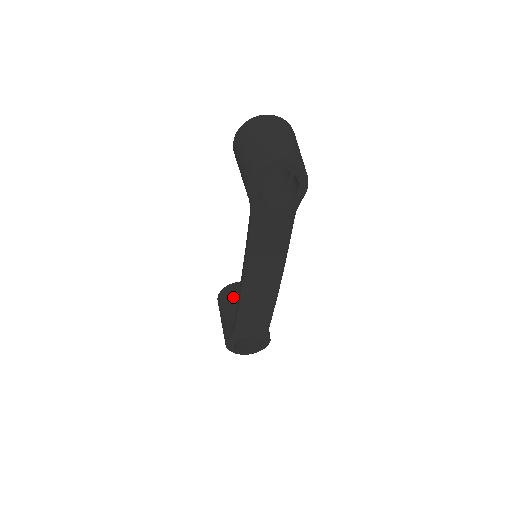
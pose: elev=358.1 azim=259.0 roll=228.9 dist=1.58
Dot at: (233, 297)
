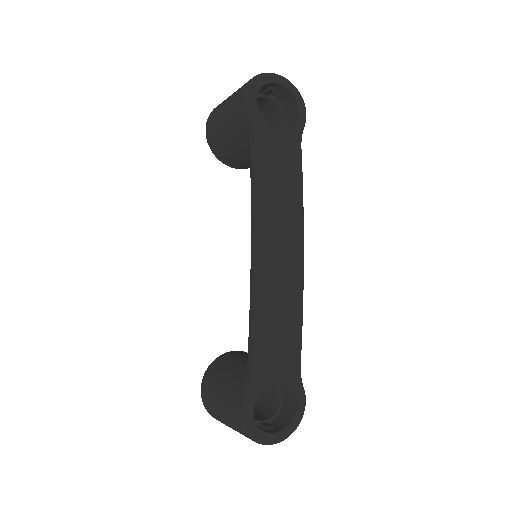
Dot at: (228, 361)
